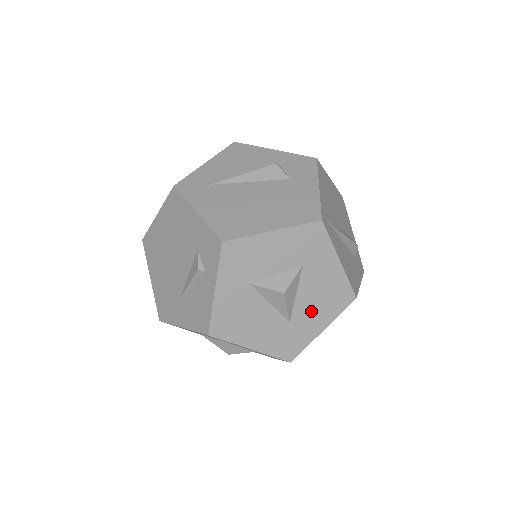
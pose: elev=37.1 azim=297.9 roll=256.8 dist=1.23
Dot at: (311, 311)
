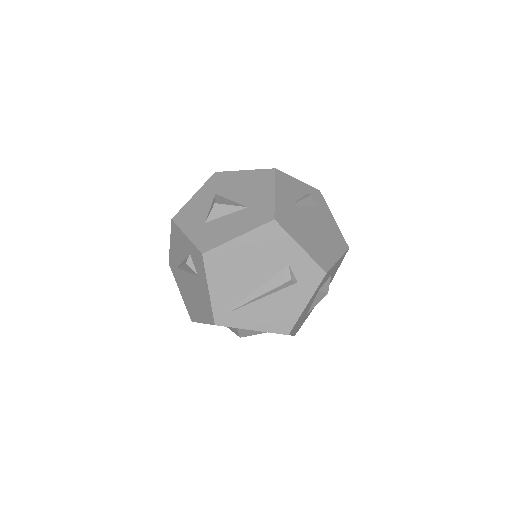
Dot at: occluded
